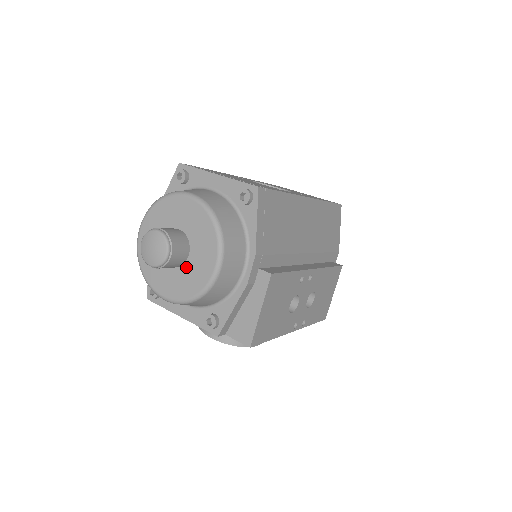
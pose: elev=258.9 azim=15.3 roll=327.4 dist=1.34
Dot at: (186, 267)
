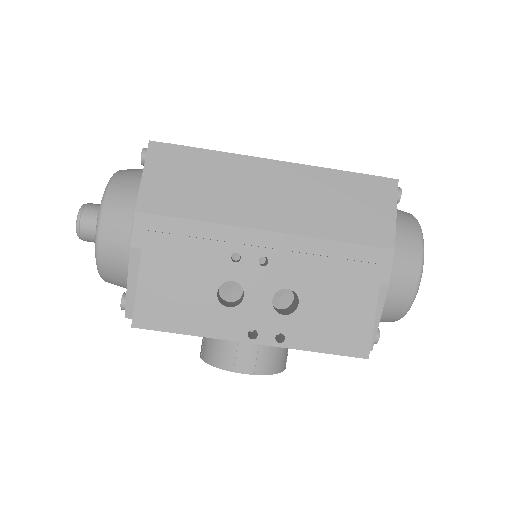
Dot at: occluded
